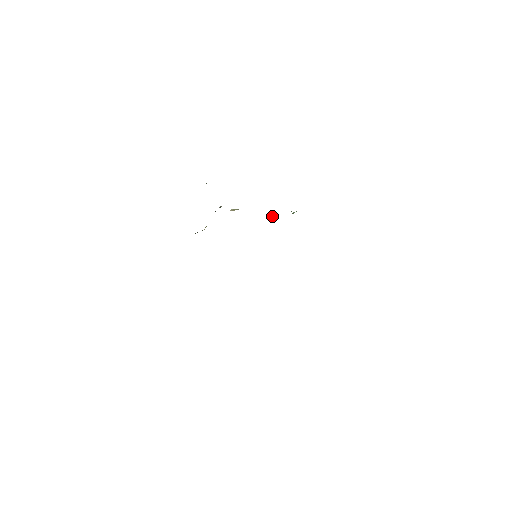
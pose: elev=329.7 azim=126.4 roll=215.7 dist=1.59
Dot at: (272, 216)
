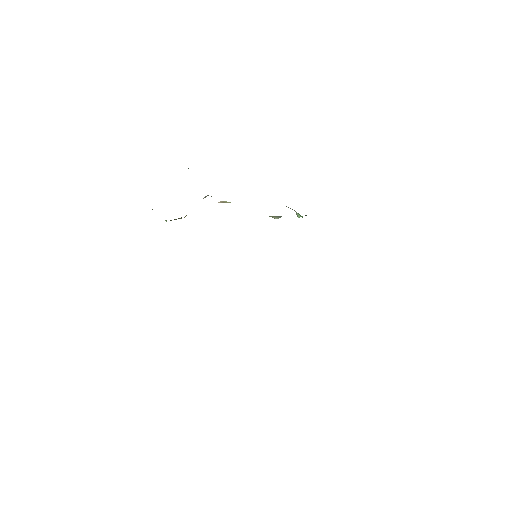
Dot at: occluded
